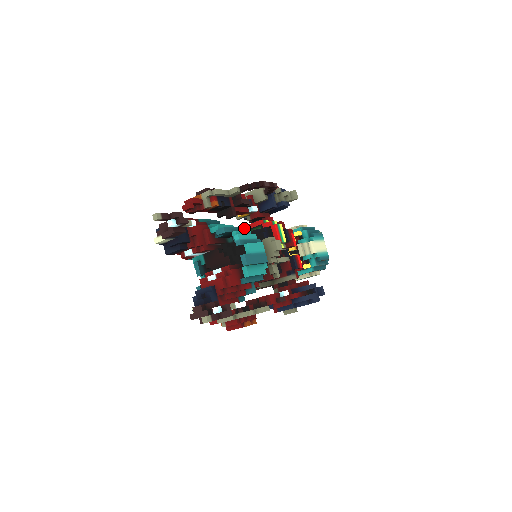
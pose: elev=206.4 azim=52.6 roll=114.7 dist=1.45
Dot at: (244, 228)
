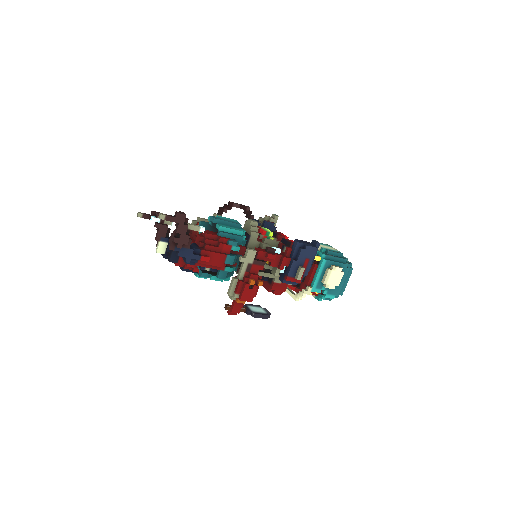
Dot at: occluded
